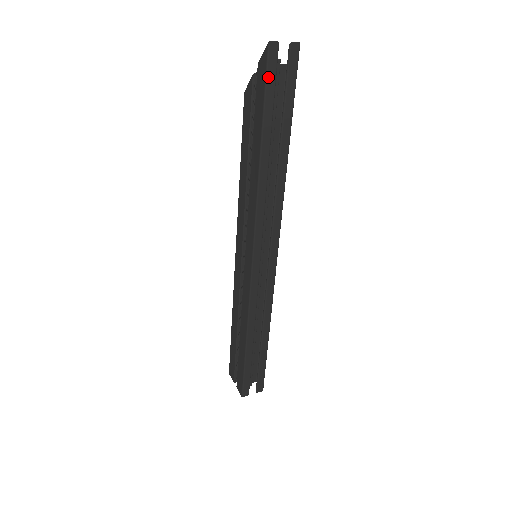
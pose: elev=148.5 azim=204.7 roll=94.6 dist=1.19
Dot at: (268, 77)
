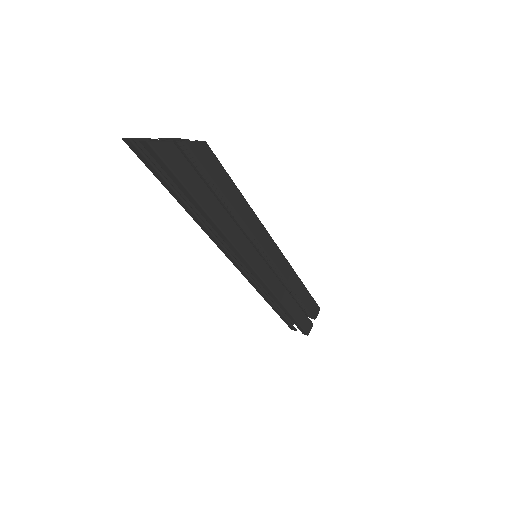
Dot at: (143, 161)
